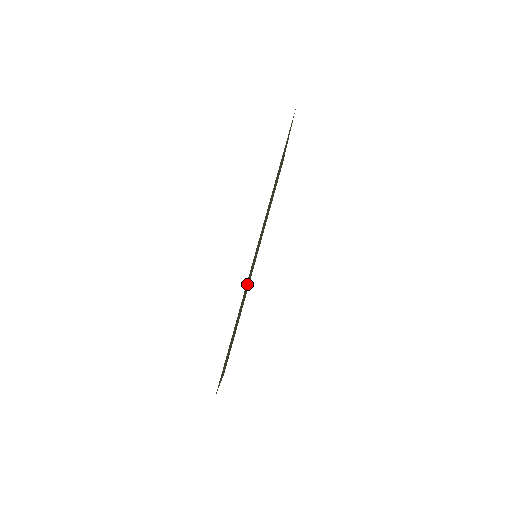
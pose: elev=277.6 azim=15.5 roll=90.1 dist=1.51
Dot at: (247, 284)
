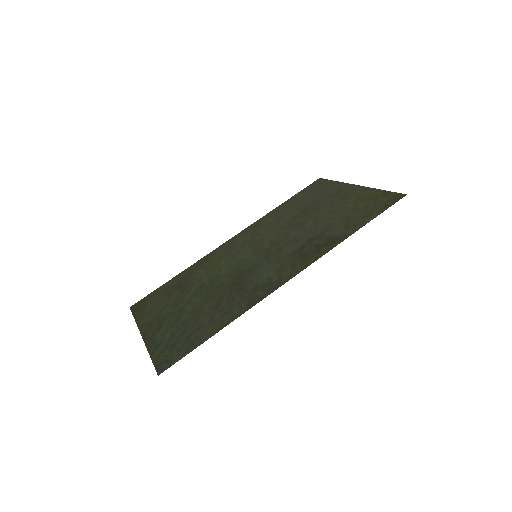
Dot at: (241, 284)
